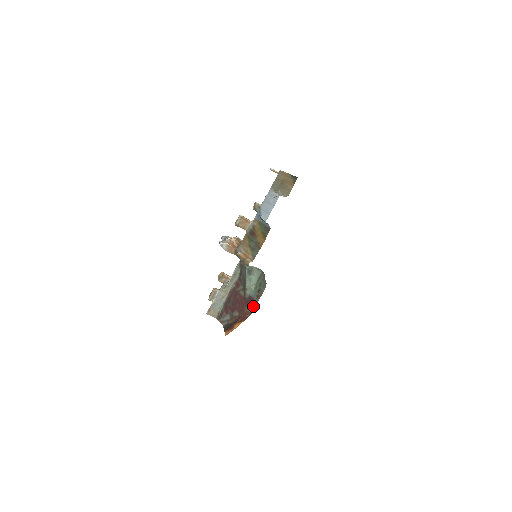
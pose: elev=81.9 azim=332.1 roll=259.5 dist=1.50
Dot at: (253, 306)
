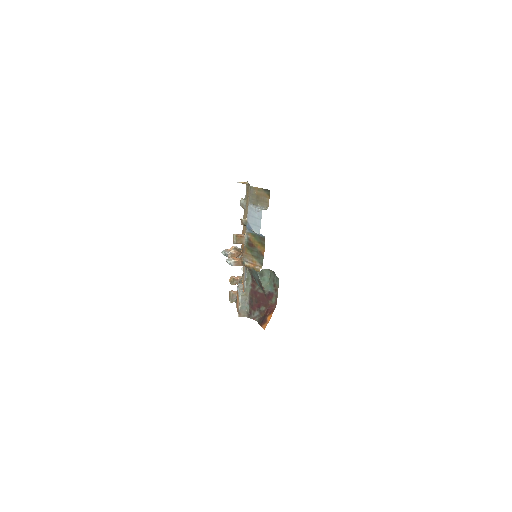
Dot at: (275, 299)
